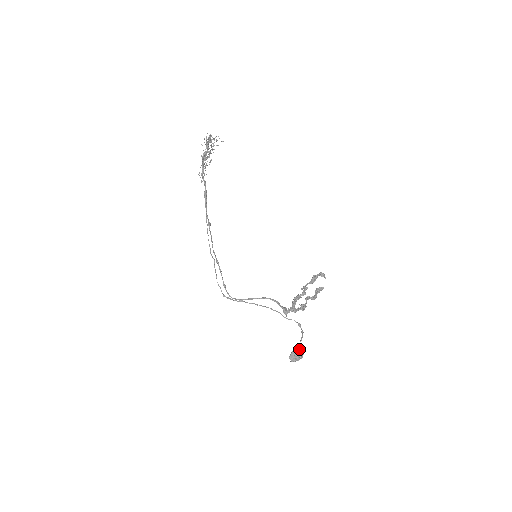
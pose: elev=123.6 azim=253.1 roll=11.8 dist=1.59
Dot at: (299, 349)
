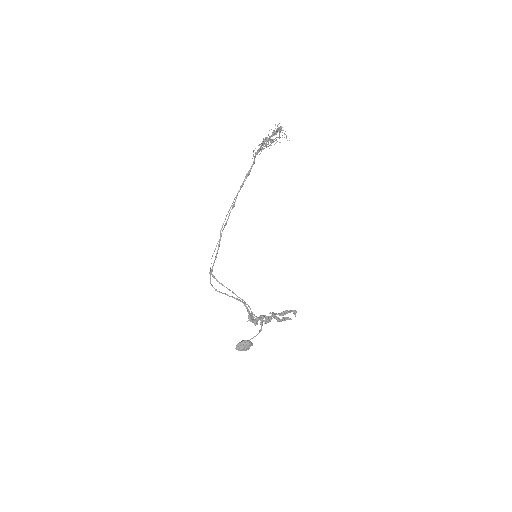
Dot at: (248, 343)
